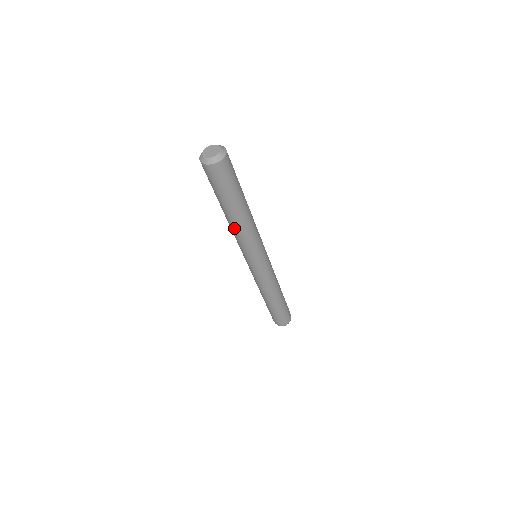
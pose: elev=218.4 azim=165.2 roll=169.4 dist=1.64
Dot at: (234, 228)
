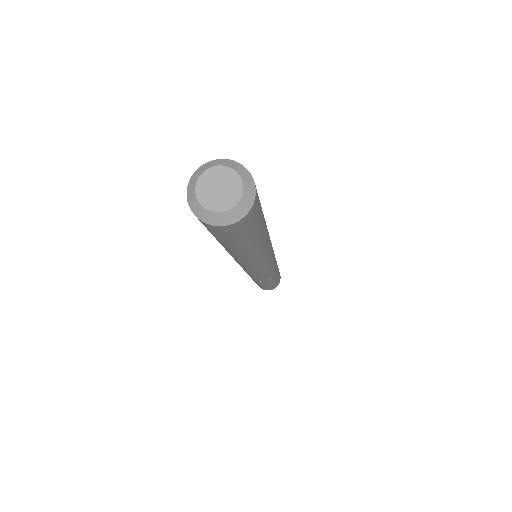
Dot at: (233, 256)
